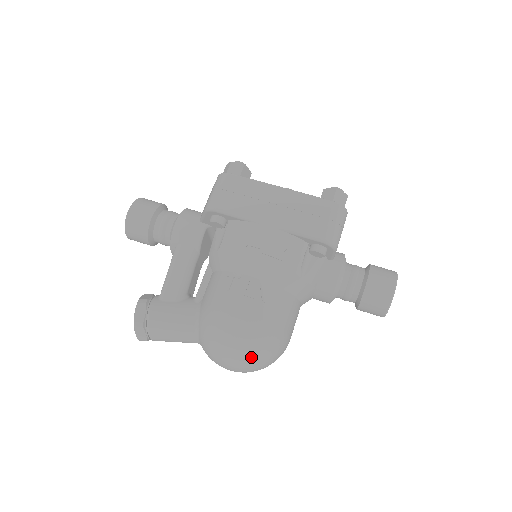
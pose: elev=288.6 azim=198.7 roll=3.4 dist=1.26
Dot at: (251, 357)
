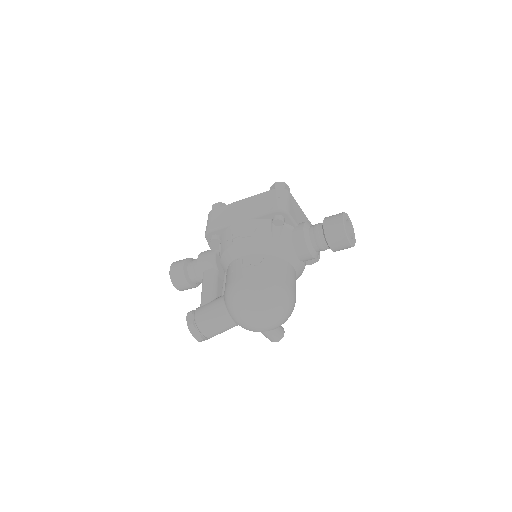
Dot at: (261, 304)
